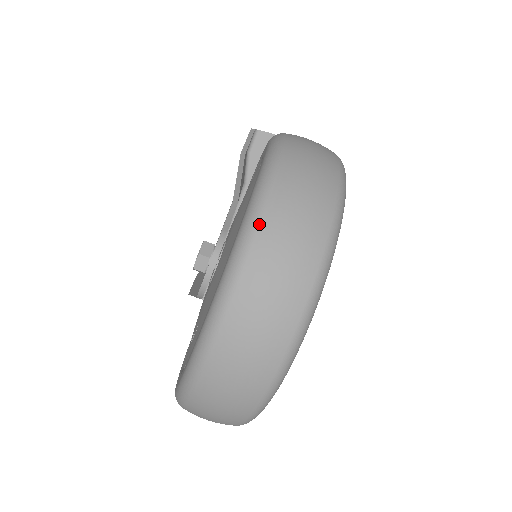
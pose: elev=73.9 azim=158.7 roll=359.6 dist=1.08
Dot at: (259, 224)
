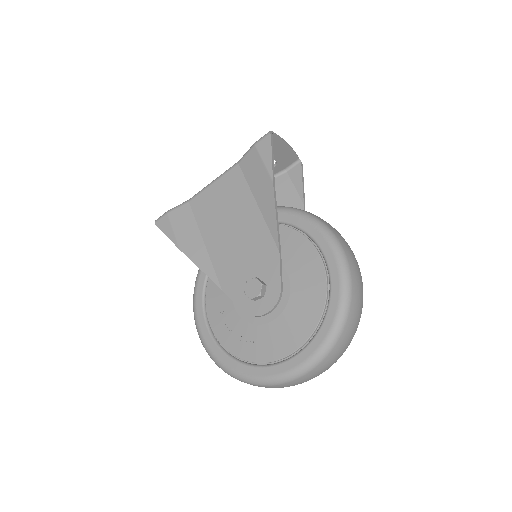
Dot at: (339, 339)
